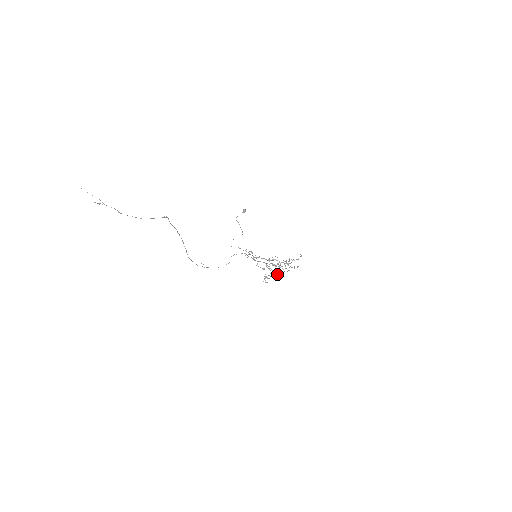
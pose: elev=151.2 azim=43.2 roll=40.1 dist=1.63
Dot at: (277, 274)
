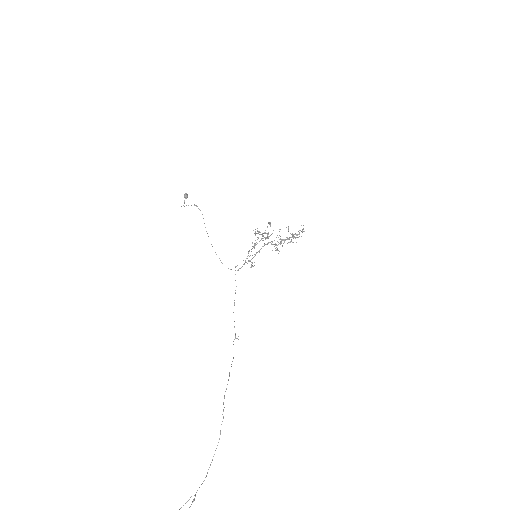
Dot at: (270, 225)
